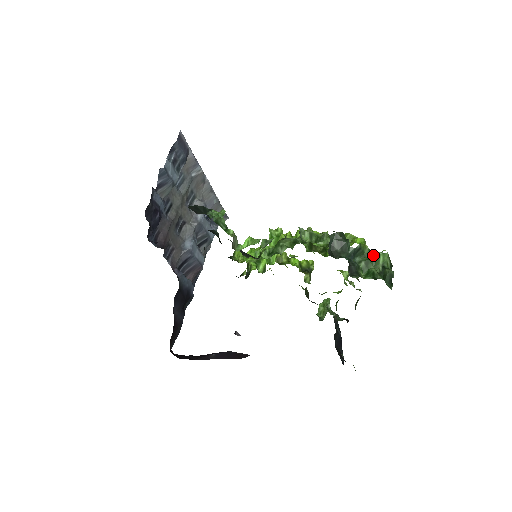
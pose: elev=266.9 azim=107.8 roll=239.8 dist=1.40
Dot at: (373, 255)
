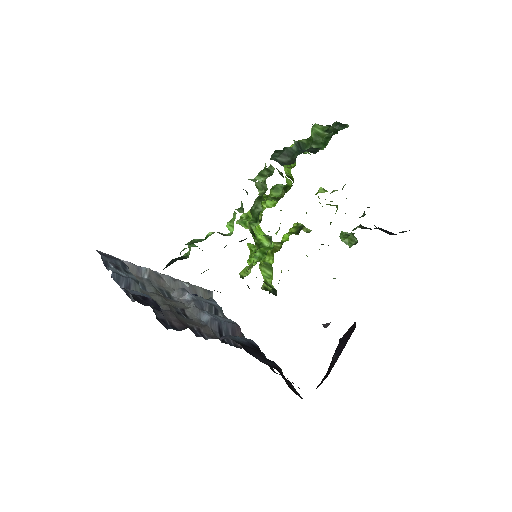
Dot at: (311, 135)
